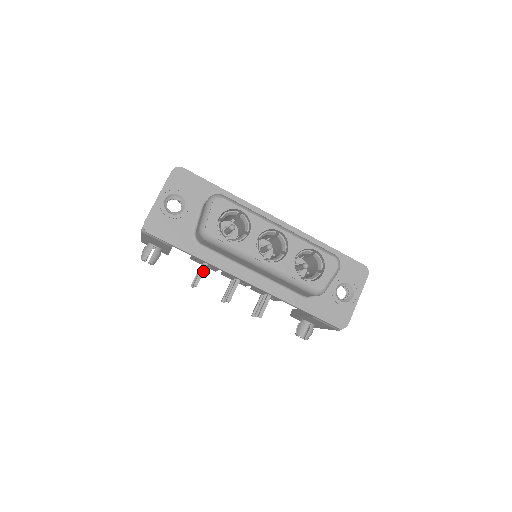
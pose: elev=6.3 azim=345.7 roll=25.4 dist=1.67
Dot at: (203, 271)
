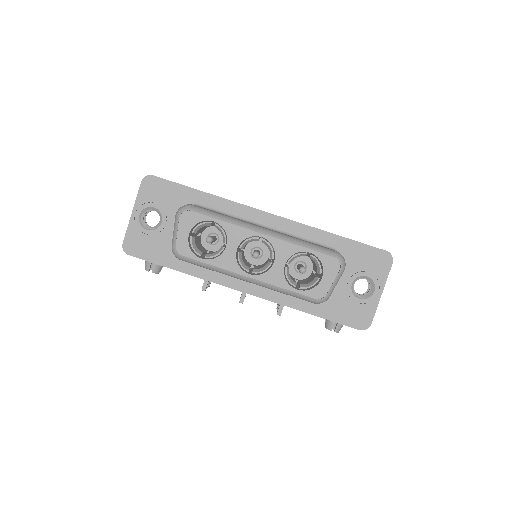
Dot at: occluded
